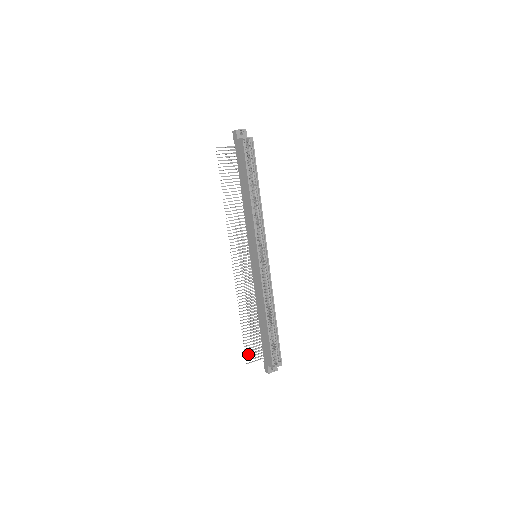
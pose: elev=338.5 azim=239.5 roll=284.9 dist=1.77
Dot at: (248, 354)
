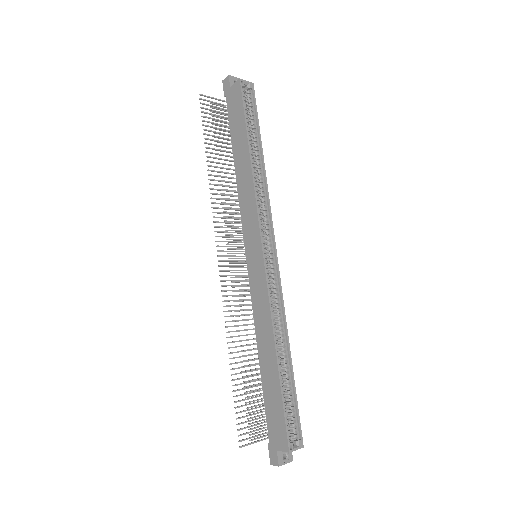
Dot at: (242, 428)
